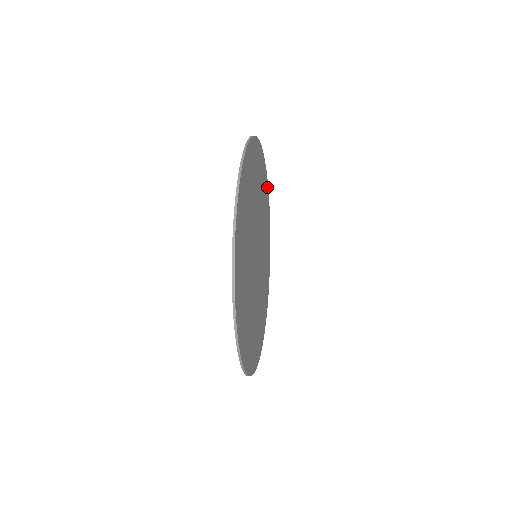
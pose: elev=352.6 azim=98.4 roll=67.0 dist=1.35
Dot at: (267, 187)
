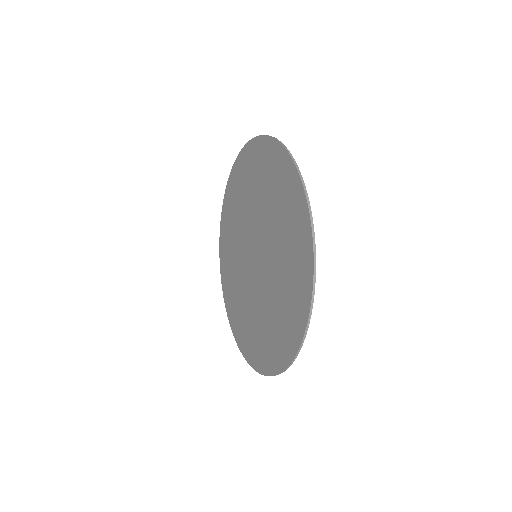
Dot at: occluded
